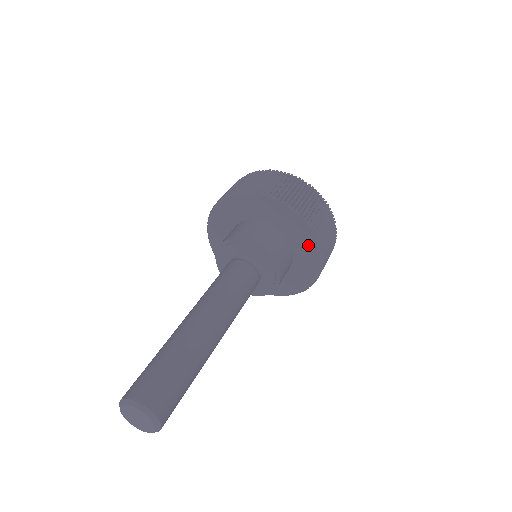
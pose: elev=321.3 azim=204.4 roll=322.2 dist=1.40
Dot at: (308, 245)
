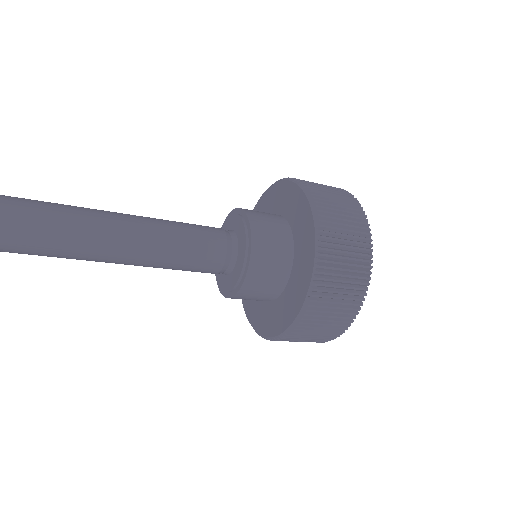
Dot at: (307, 245)
